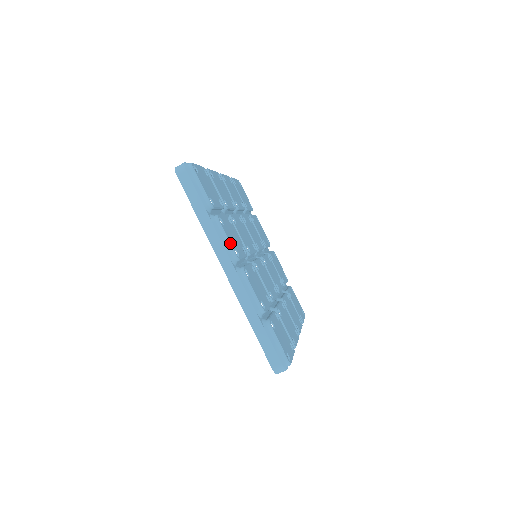
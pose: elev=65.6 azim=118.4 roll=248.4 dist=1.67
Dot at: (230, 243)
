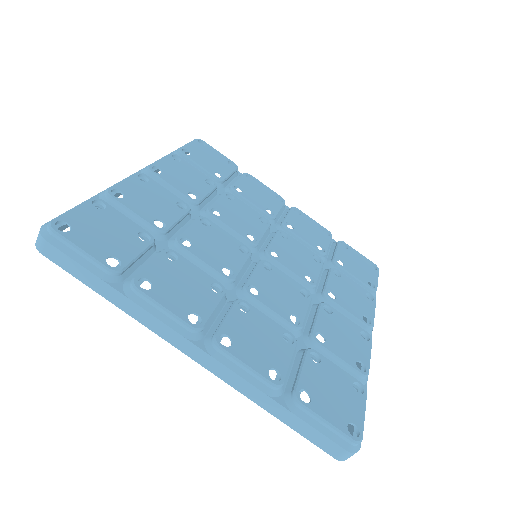
Dot at: (173, 314)
